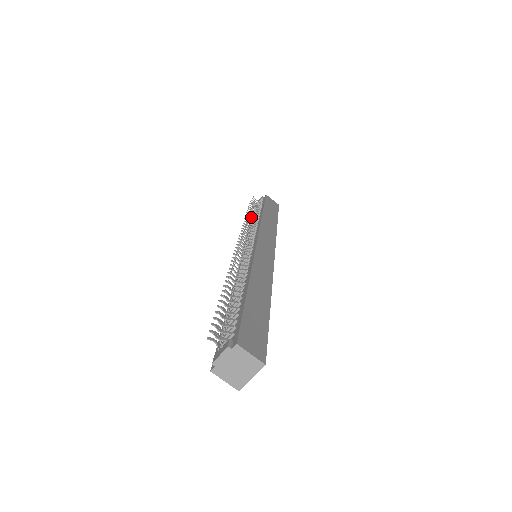
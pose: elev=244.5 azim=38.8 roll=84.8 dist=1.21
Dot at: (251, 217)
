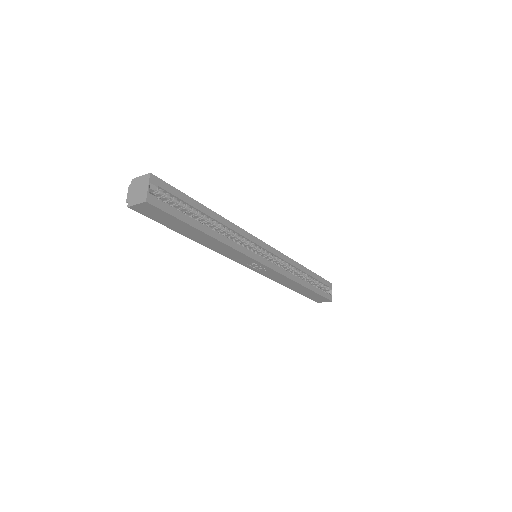
Dot at: occluded
